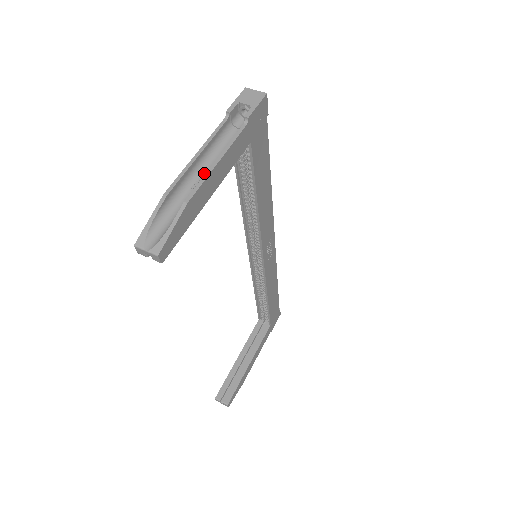
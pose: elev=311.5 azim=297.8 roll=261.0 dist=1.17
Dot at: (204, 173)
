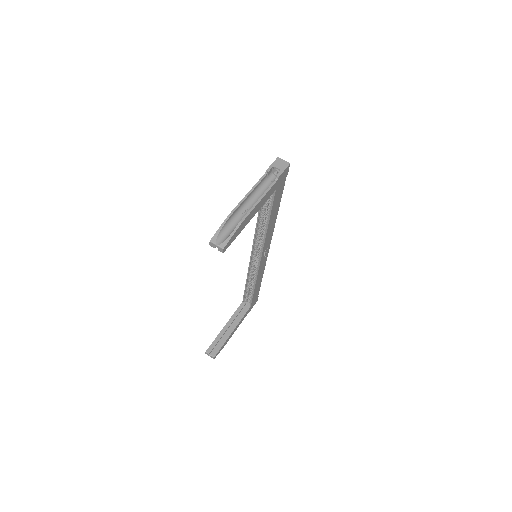
Dot at: (250, 205)
